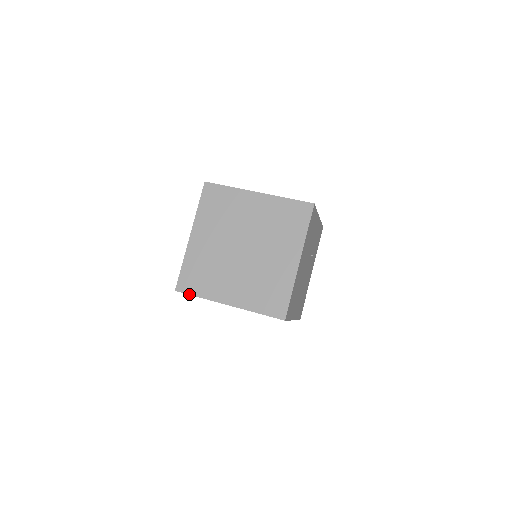
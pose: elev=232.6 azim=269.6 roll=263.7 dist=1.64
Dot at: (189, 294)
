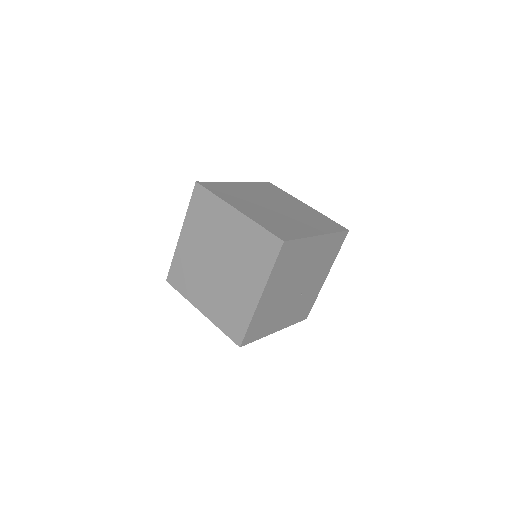
Dot at: (207, 188)
